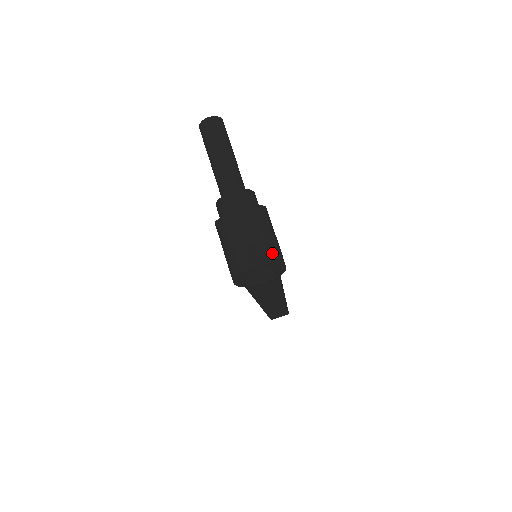
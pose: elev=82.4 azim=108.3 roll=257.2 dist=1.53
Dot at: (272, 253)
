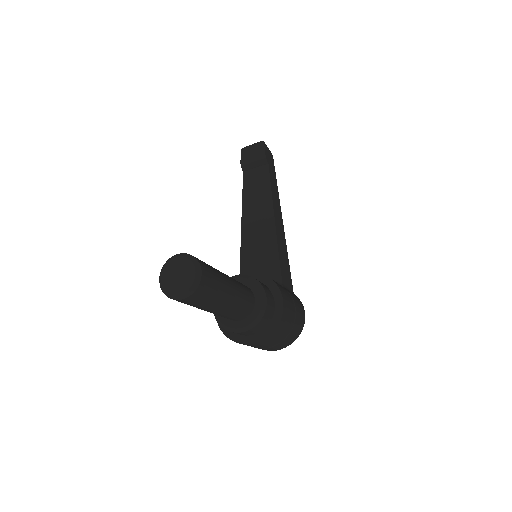
Dot at: (294, 336)
